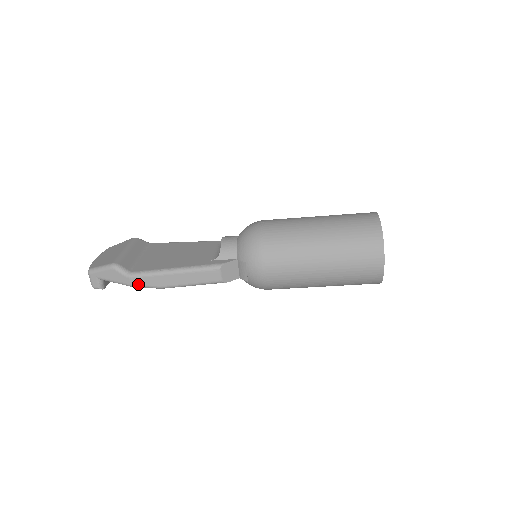
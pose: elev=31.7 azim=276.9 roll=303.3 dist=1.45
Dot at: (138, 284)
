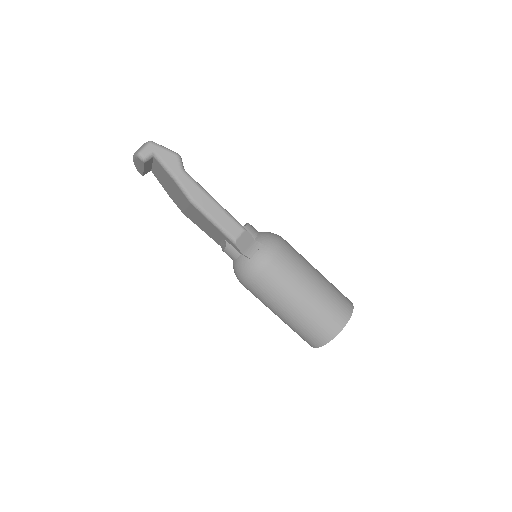
Dot at: (182, 182)
